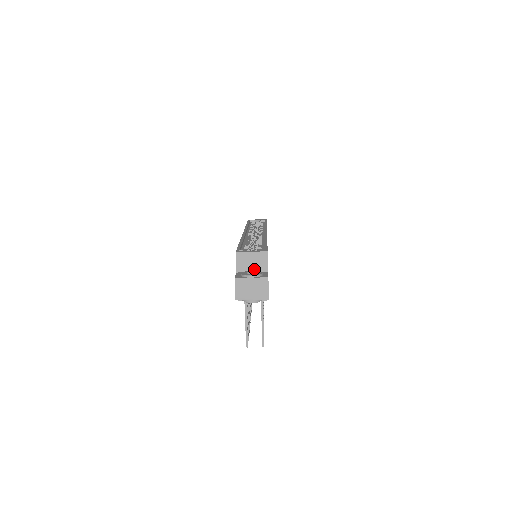
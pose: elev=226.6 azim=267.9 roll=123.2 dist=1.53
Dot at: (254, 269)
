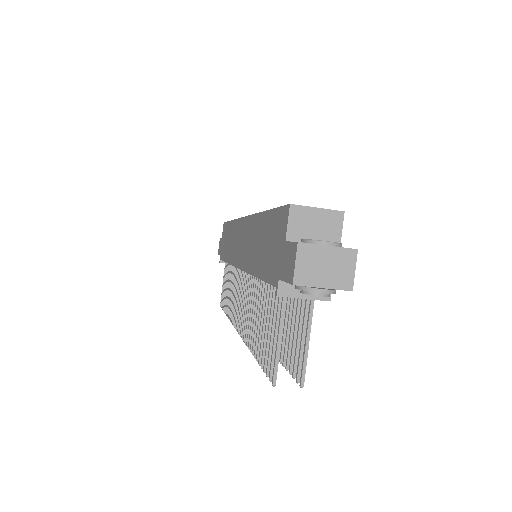
Dot at: (317, 239)
